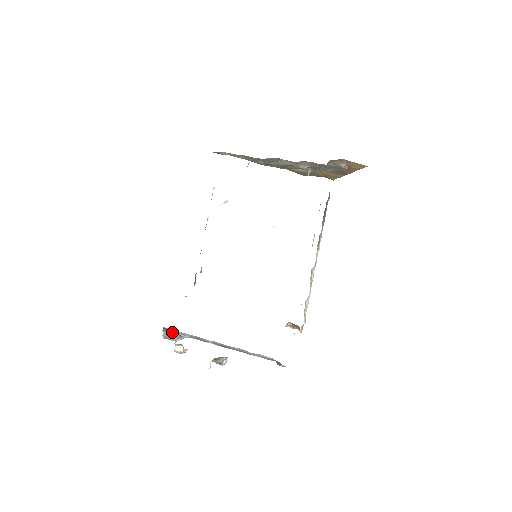
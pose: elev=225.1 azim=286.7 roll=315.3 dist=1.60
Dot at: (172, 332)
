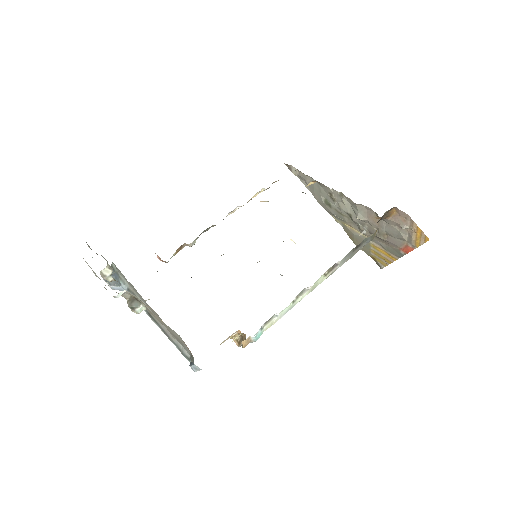
Dot at: (116, 275)
